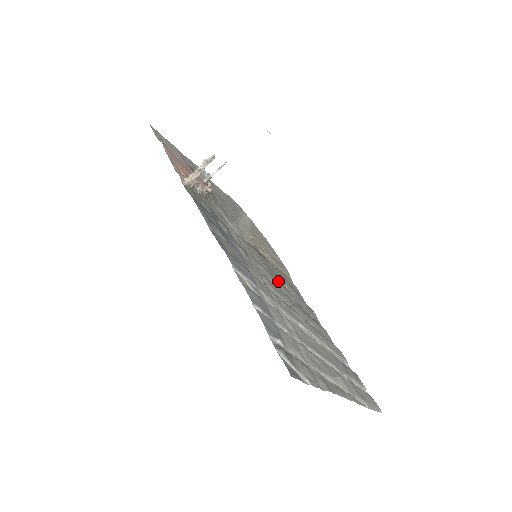
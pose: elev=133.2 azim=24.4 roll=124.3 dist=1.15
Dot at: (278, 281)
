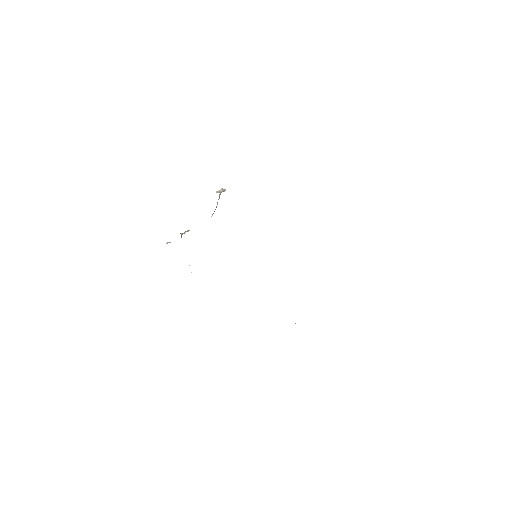
Dot at: occluded
